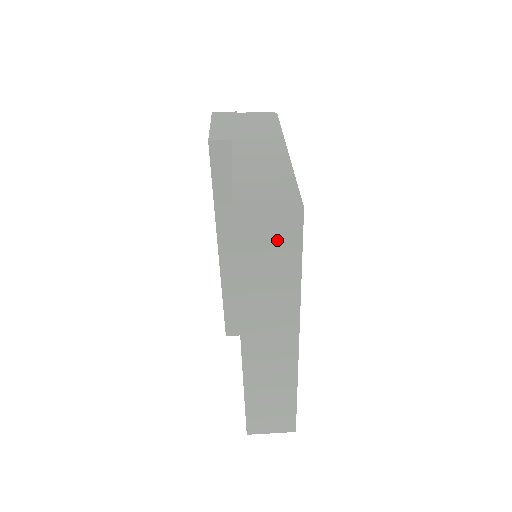
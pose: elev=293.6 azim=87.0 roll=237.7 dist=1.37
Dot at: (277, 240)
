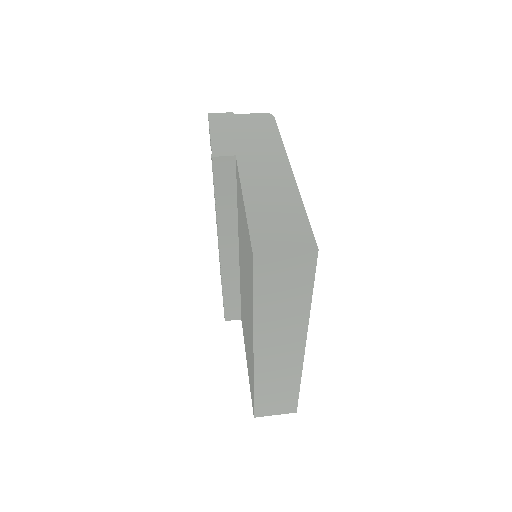
Dot at: (292, 275)
